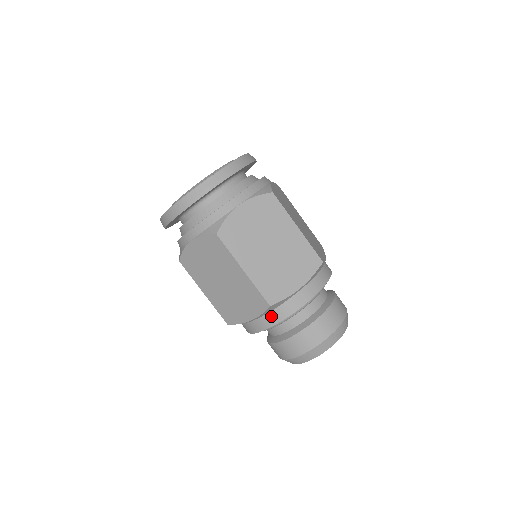
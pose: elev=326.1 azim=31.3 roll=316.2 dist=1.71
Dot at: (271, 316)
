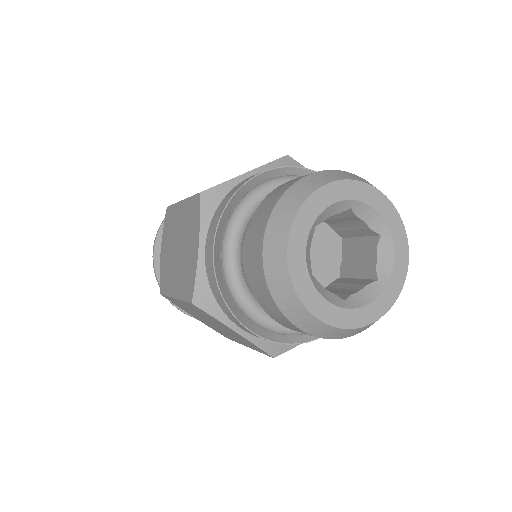
Dot at: (215, 216)
